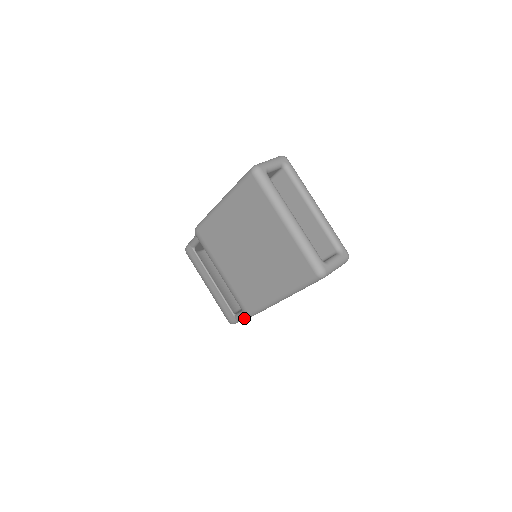
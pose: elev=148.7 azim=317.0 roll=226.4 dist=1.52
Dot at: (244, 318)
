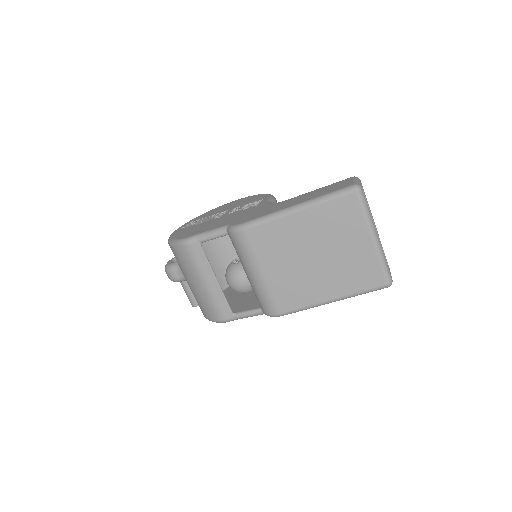
Dot at: (247, 317)
